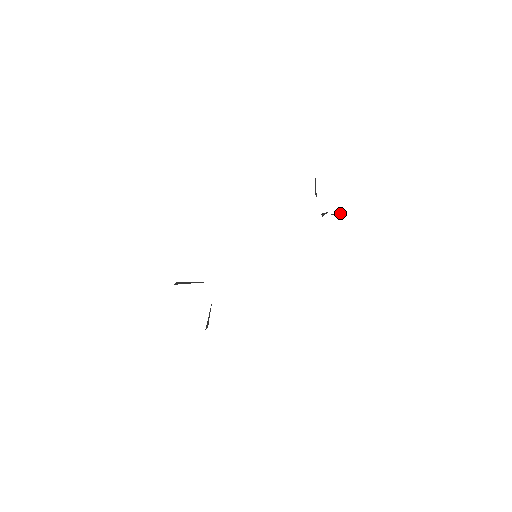
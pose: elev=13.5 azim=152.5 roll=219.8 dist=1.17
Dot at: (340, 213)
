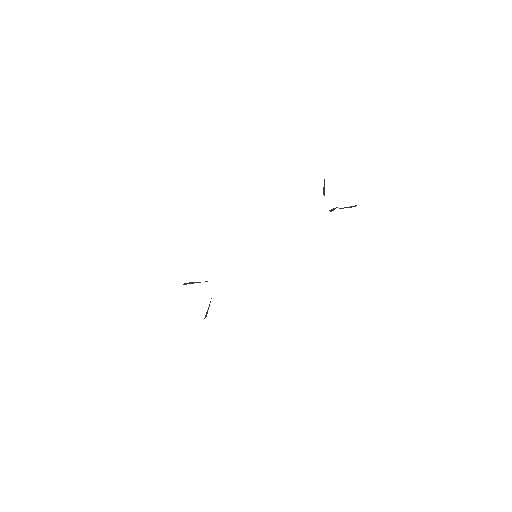
Dot at: (353, 206)
